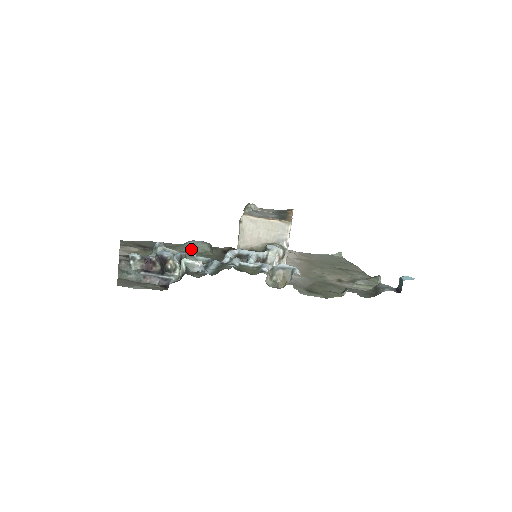
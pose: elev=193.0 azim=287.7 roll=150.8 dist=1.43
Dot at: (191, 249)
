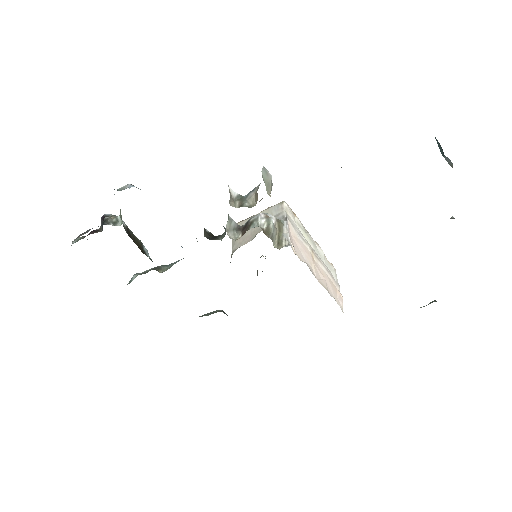
Dot at: occluded
